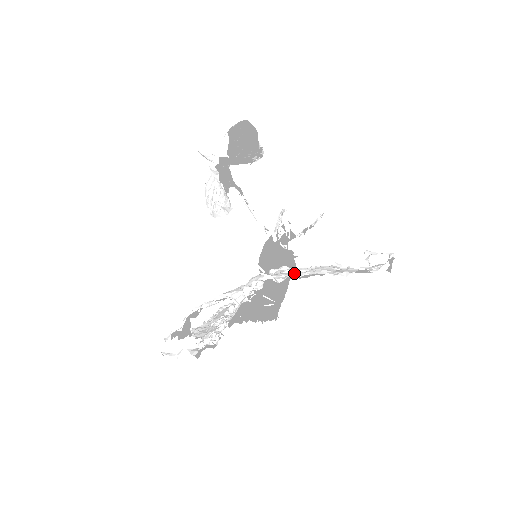
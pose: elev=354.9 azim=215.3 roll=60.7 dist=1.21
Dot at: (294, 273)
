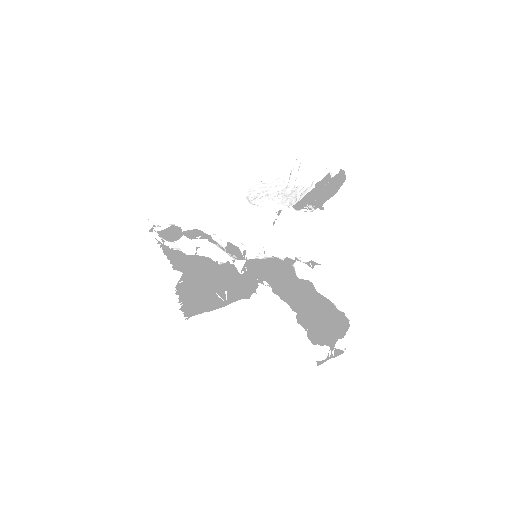
Dot at: (282, 291)
